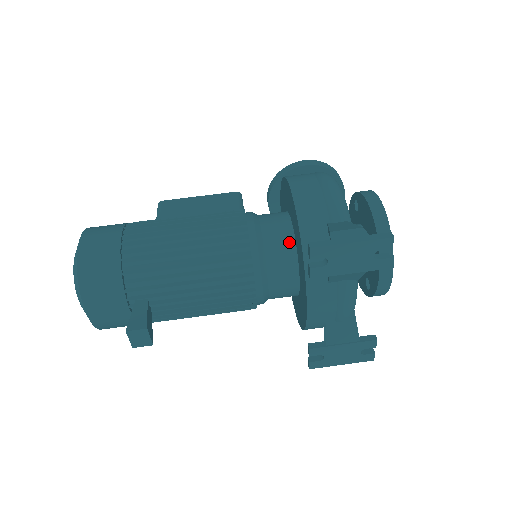
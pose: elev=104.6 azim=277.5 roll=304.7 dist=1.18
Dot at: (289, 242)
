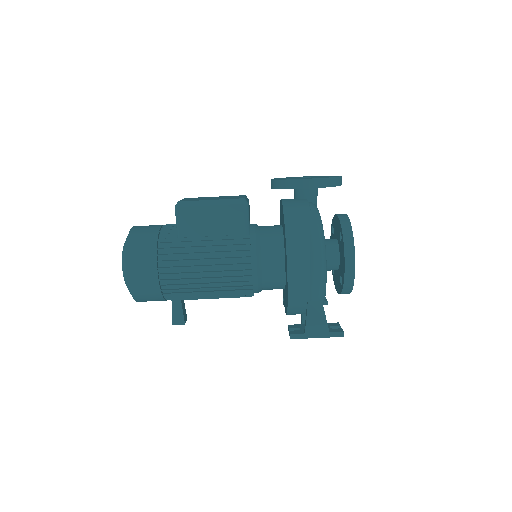
Dot at: (281, 281)
